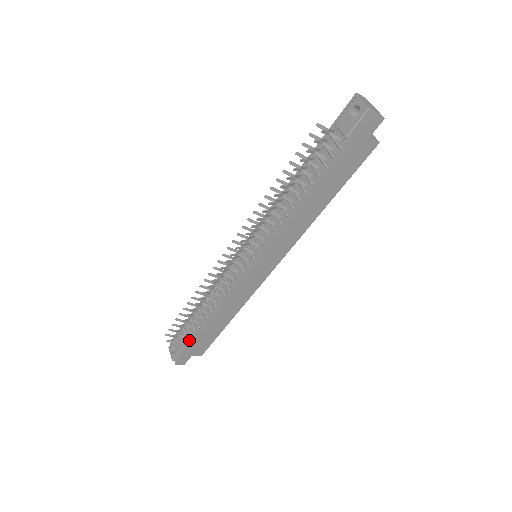
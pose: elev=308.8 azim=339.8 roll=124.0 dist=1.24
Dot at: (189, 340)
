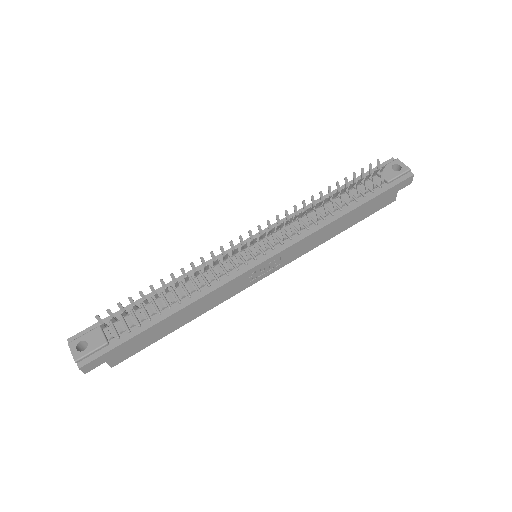
Dot at: (122, 335)
